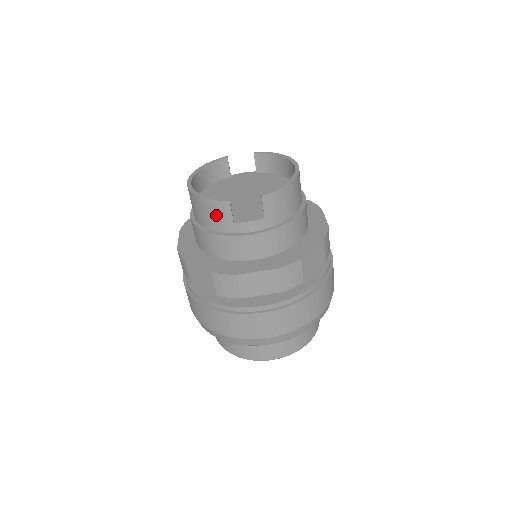
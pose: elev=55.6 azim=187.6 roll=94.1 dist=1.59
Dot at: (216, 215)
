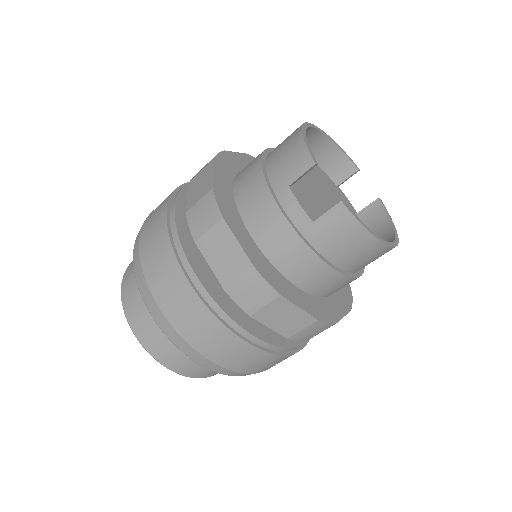
Dot at: (289, 161)
